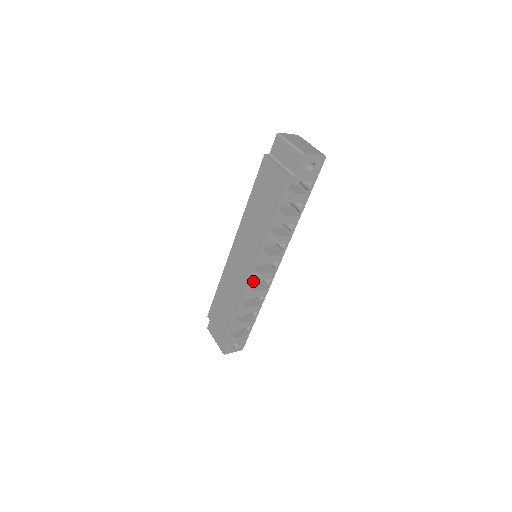
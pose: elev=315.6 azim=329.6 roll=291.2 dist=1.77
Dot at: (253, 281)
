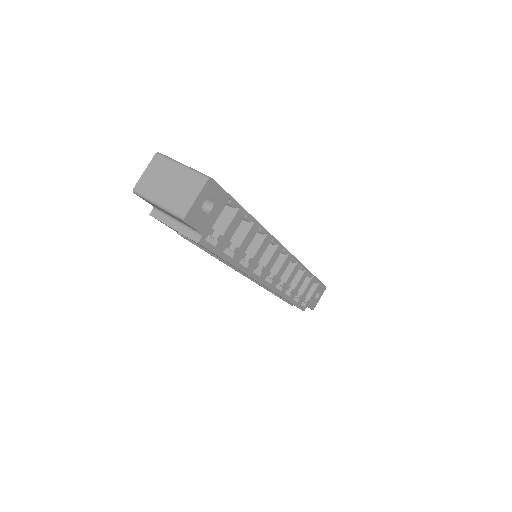
Dot at: (276, 284)
